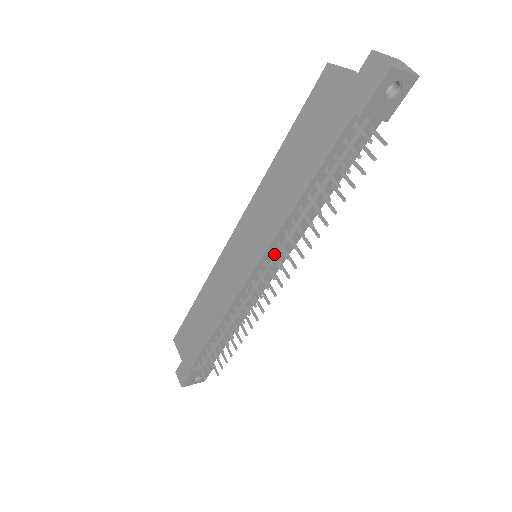
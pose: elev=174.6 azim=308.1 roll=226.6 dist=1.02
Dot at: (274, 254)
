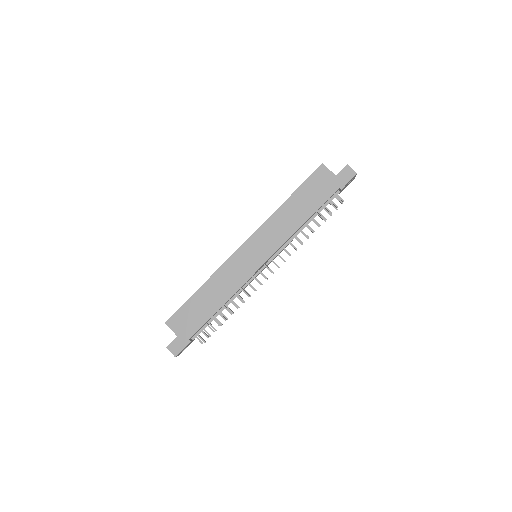
Dot at: (275, 254)
